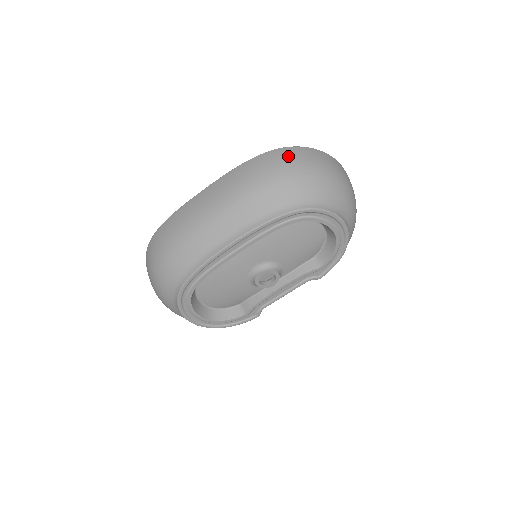
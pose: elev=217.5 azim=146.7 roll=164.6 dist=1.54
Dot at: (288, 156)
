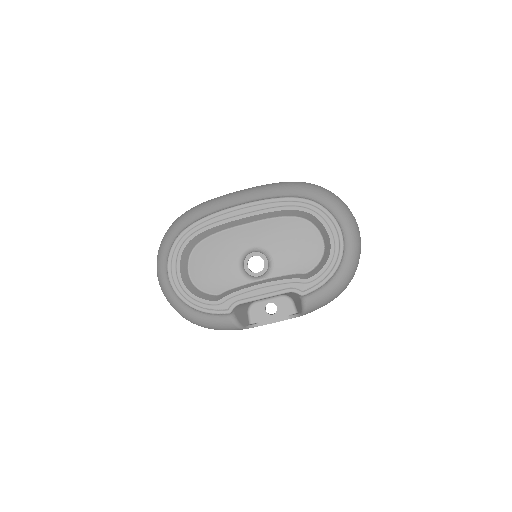
Dot at: occluded
